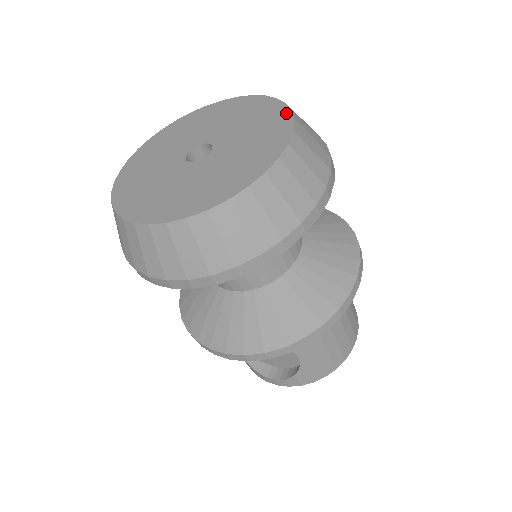
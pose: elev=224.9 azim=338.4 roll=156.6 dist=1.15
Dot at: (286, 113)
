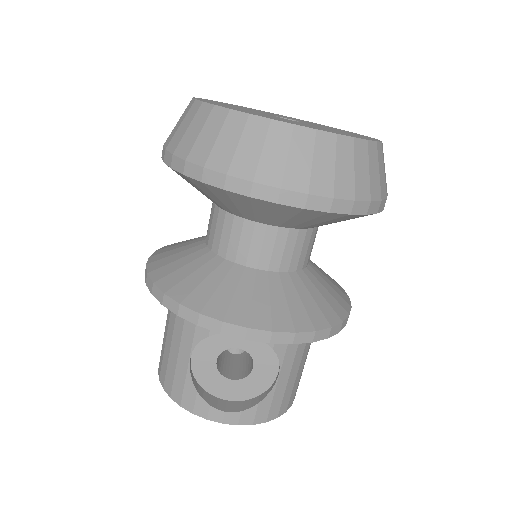
Dot at: (351, 132)
